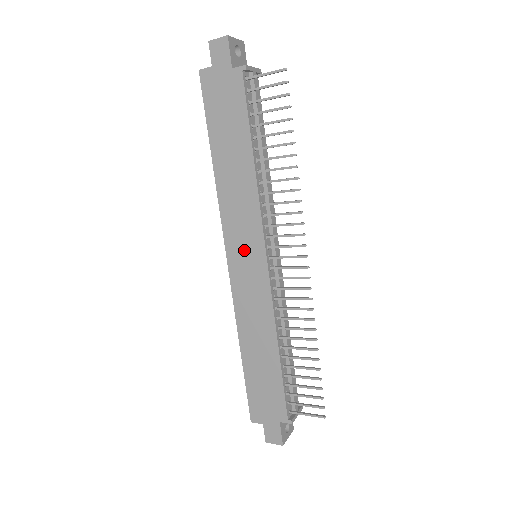
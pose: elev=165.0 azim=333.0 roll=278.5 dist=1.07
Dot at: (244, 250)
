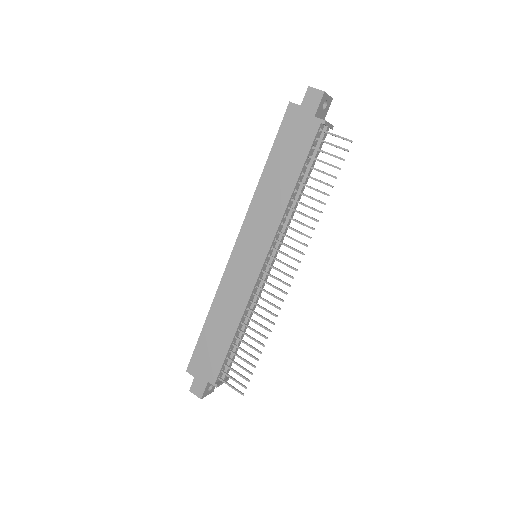
Dot at: (250, 248)
